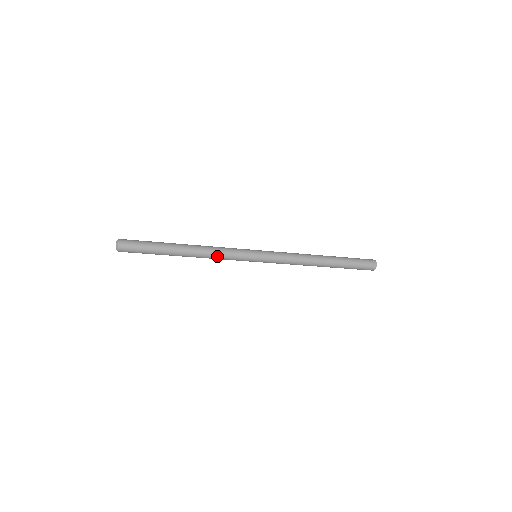
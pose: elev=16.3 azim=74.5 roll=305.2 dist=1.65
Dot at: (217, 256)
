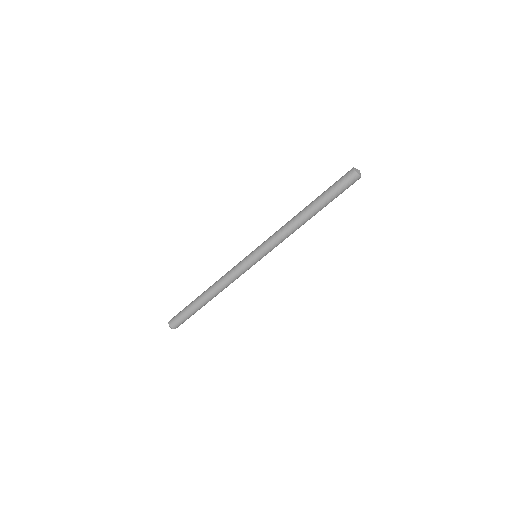
Dot at: (225, 277)
